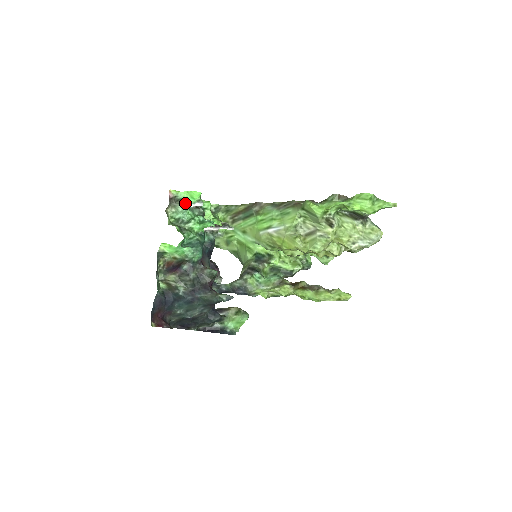
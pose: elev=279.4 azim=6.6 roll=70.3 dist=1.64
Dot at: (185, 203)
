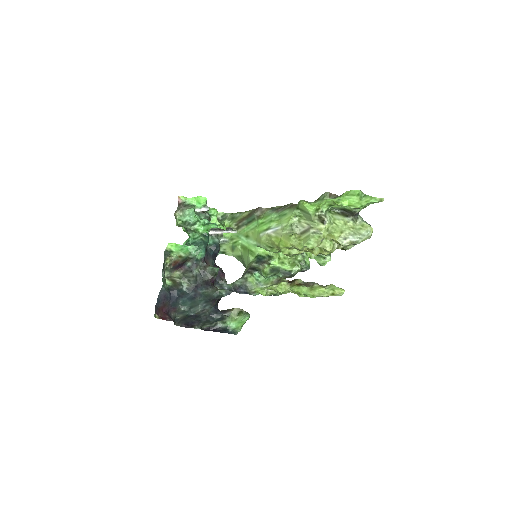
Dot at: (192, 207)
